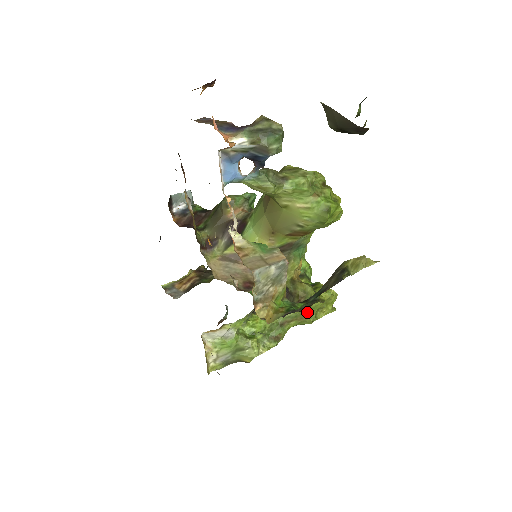
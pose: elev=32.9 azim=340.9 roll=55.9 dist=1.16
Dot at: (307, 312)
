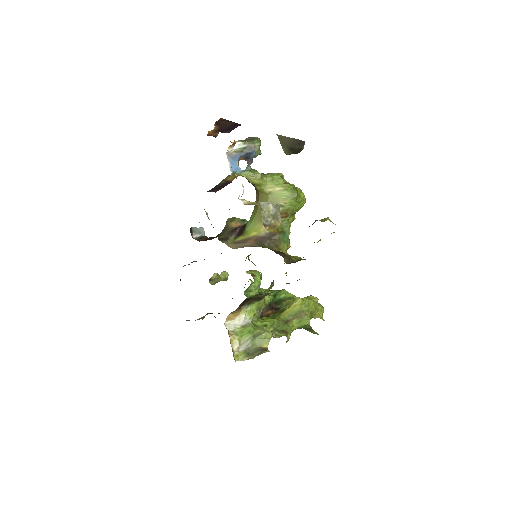
Dot at: (303, 310)
